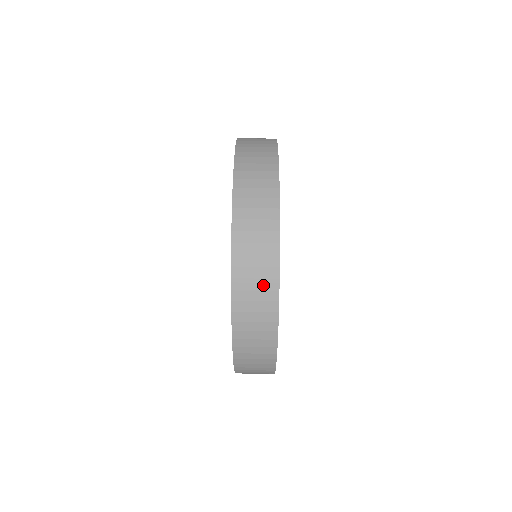
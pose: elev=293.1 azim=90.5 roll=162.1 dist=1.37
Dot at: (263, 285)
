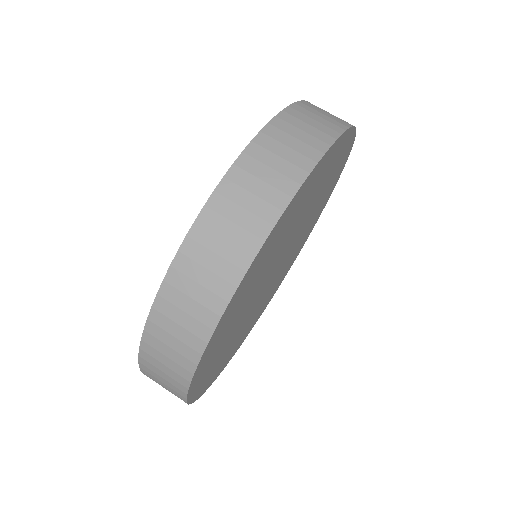
Dot at: (248, 222)
